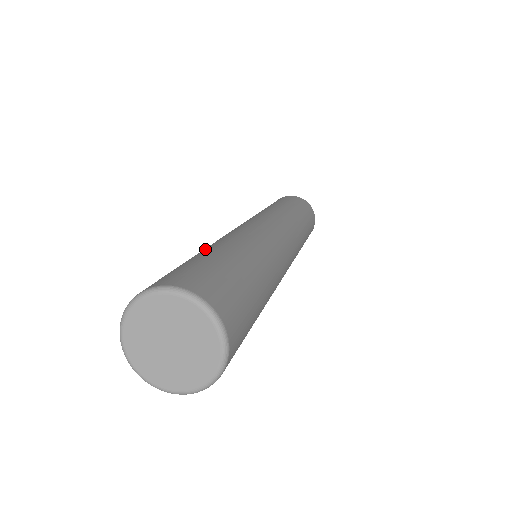
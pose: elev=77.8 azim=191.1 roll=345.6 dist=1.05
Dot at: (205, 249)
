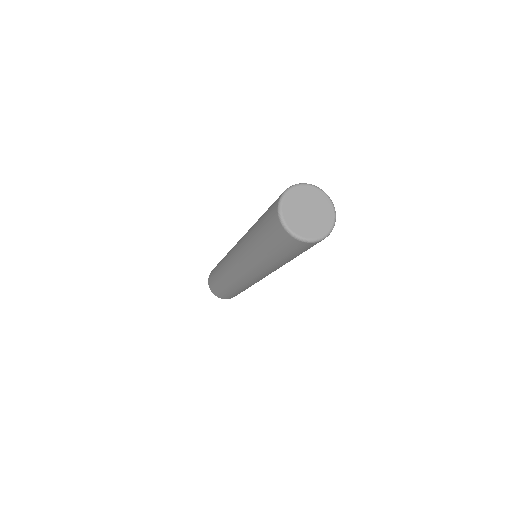
Dot at: (257, 221)
